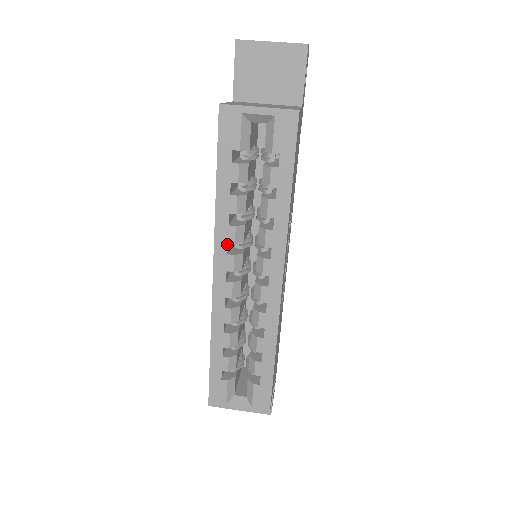
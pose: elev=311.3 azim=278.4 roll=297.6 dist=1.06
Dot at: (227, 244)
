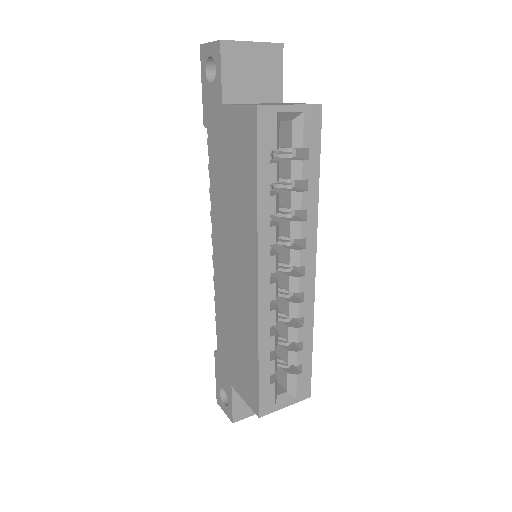
Dot at: (269, 246)
